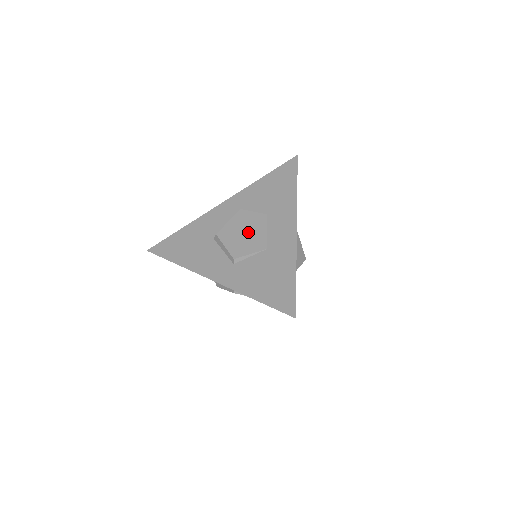
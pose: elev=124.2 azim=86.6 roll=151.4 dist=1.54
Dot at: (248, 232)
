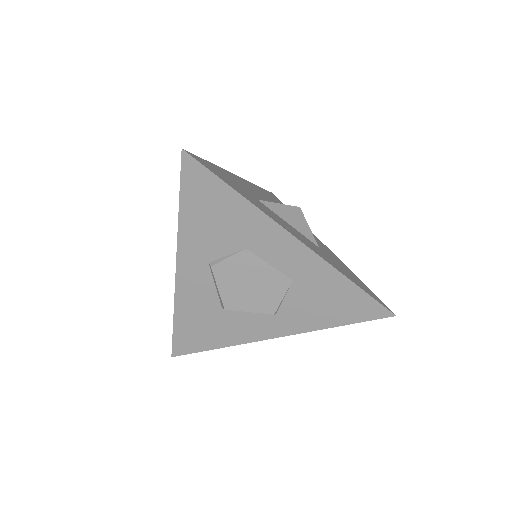
Dot at: (252, 282)
